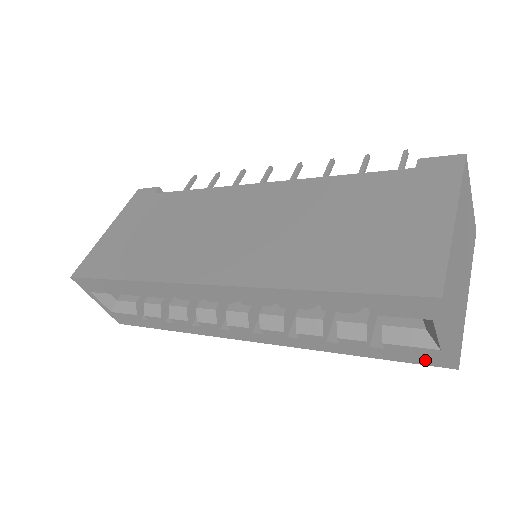
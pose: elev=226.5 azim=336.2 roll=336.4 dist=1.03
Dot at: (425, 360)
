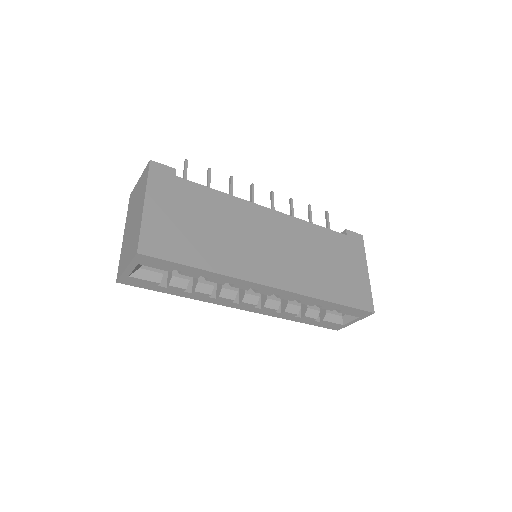
Dot at: (330, 327)
